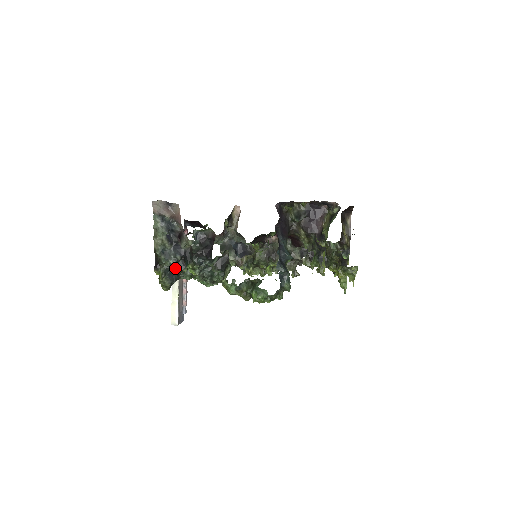
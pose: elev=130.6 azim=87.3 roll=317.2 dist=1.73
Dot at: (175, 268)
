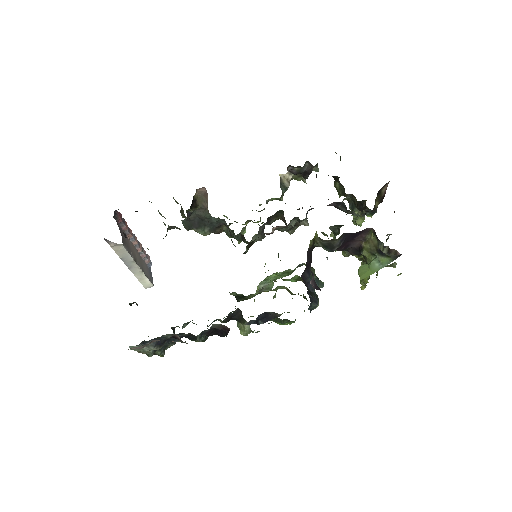
Dot at: occluded
